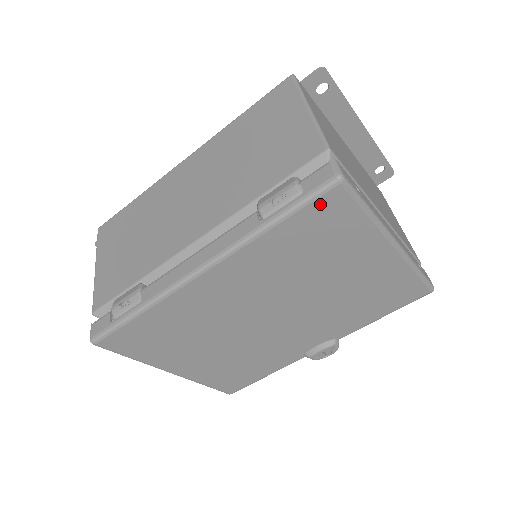
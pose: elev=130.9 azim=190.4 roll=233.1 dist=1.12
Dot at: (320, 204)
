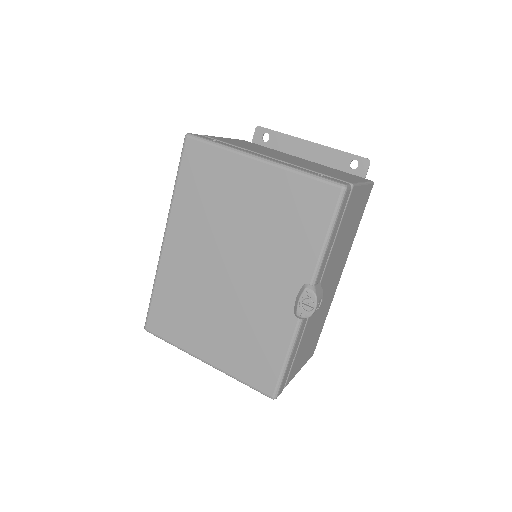
Dot at: (187, 156)
